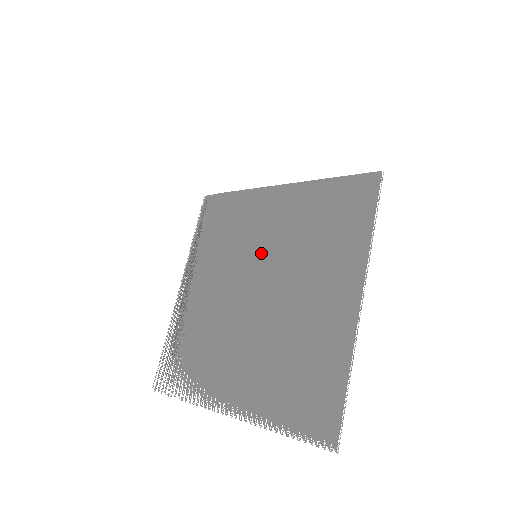
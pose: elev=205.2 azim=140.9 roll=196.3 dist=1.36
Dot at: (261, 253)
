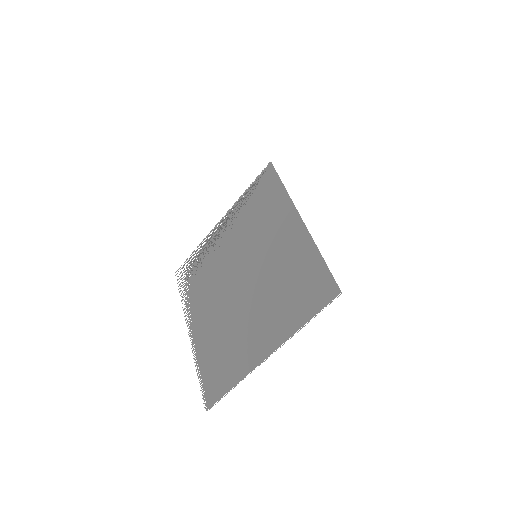
Dot at: (259, 258)
